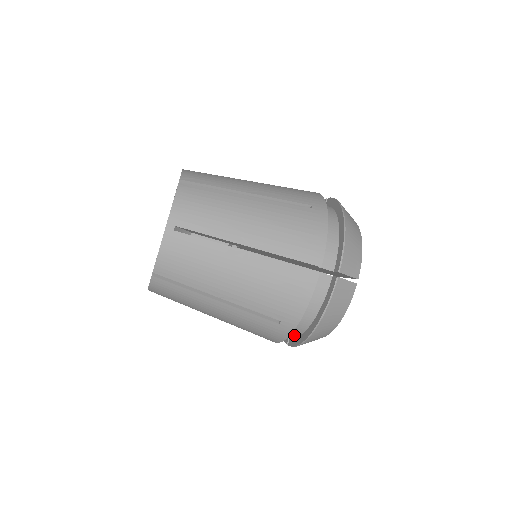
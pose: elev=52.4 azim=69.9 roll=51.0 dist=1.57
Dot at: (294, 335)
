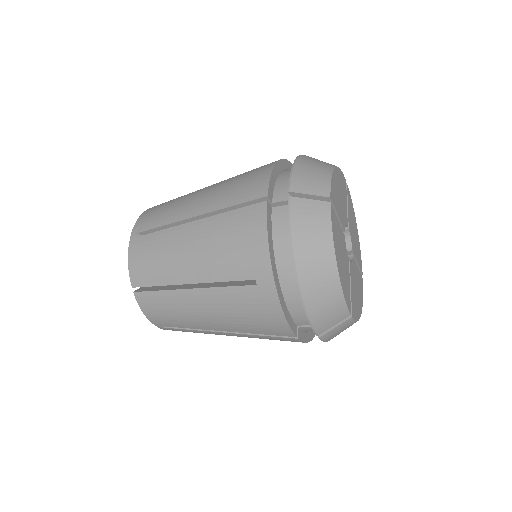
Dot at: occluded
